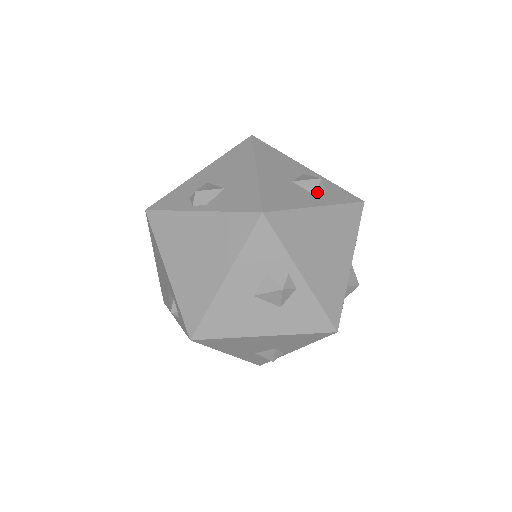
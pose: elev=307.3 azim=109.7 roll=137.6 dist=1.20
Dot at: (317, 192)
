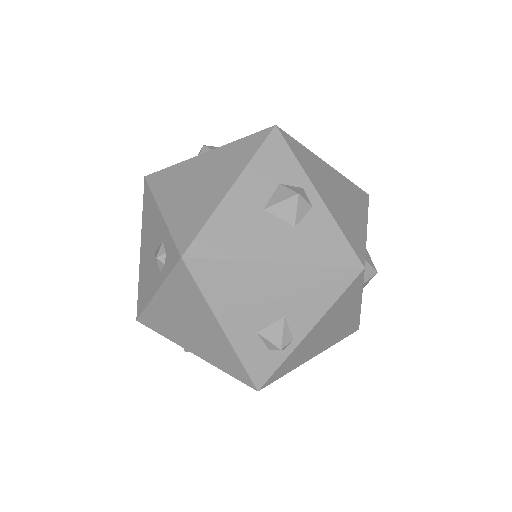
Dot at: occluded
